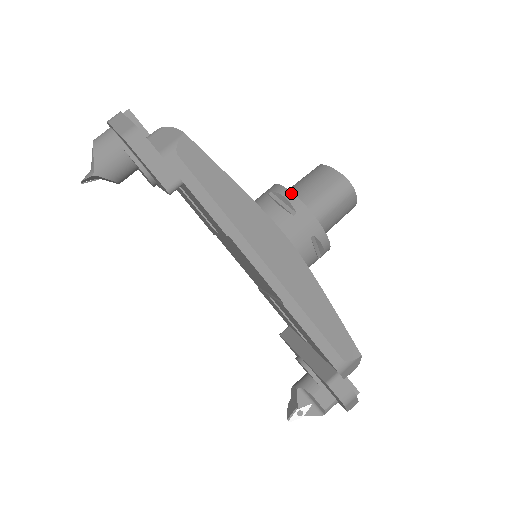
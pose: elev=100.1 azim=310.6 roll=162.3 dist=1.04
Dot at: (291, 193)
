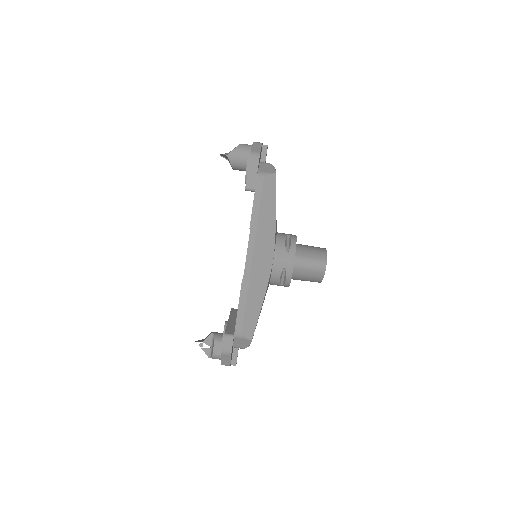
Dot at: occluded
